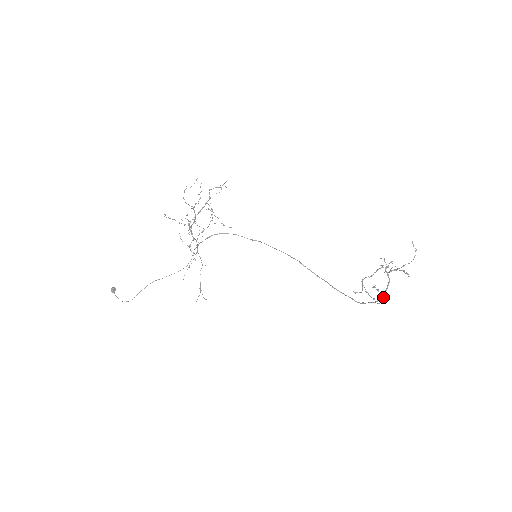
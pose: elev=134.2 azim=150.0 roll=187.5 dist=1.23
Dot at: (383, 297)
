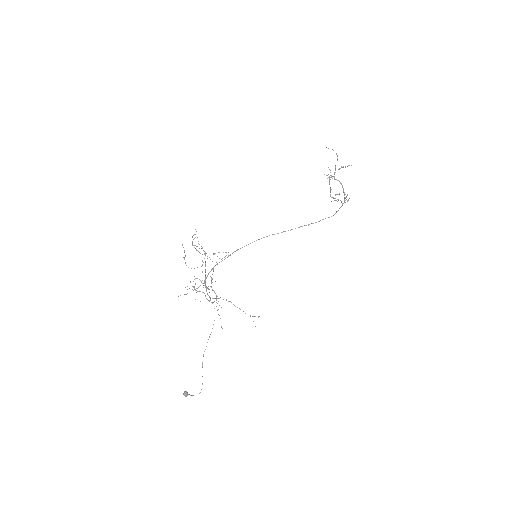
Dot at: (347, 194)
